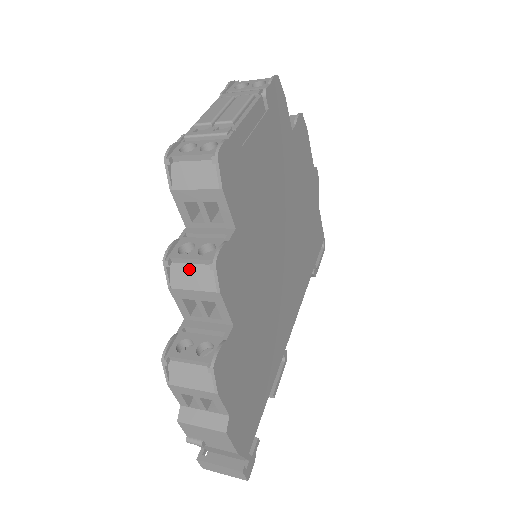
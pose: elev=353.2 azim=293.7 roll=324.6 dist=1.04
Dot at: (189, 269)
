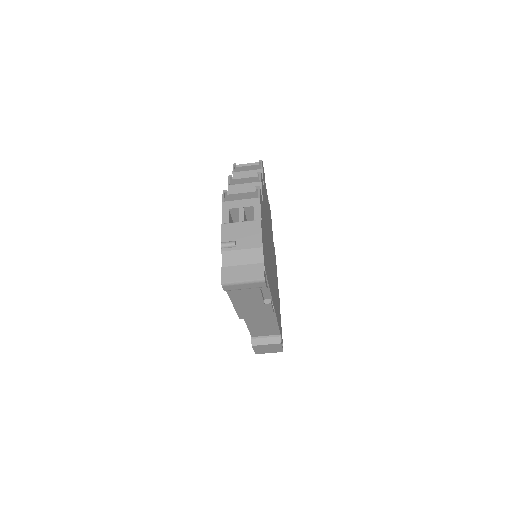
Dot at: (243, 179)
